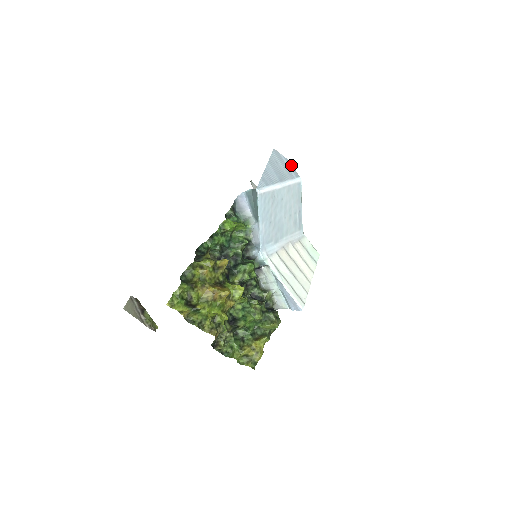
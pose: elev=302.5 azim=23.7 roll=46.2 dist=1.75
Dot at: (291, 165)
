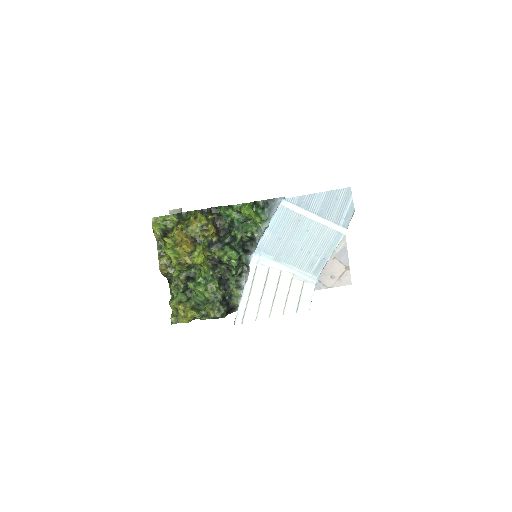
Dot at: (351, 213)
